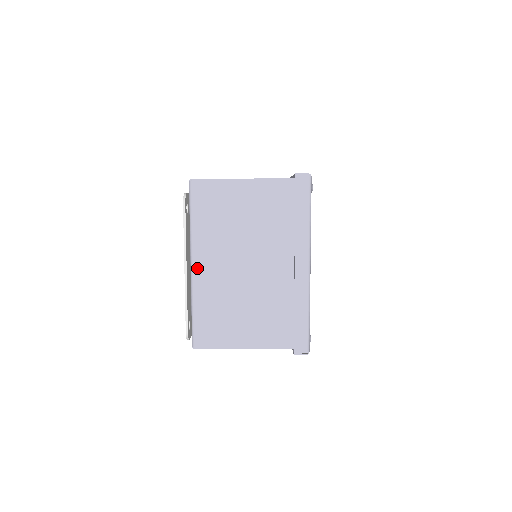
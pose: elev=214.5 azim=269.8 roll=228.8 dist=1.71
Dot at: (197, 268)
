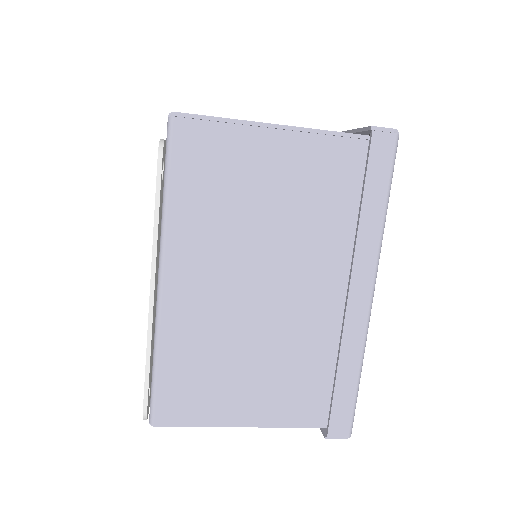
Dot at: (170, 285)
